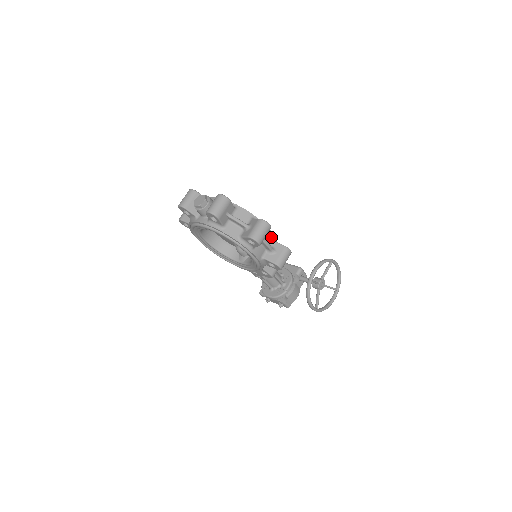
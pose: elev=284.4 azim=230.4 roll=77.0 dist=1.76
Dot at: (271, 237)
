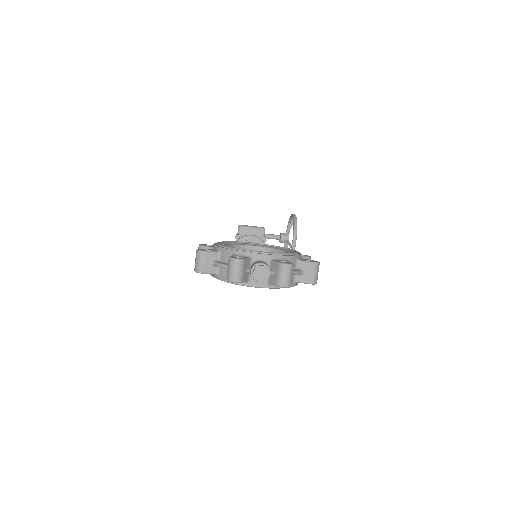
Dot at: occluded
